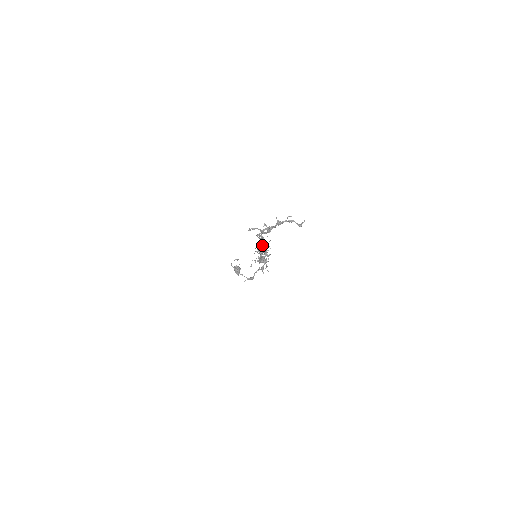
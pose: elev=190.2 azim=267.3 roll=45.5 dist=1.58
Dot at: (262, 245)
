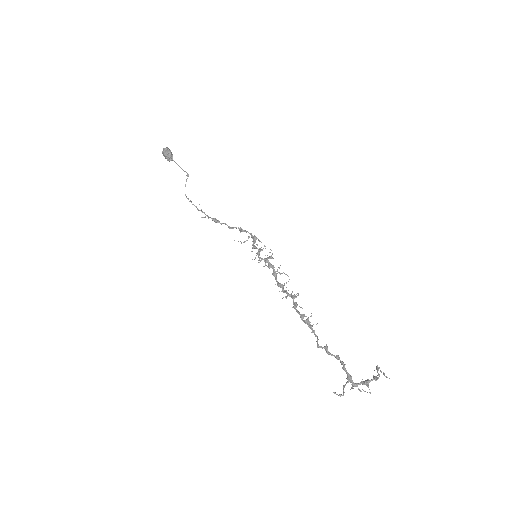
Dot at: (296, 307)
